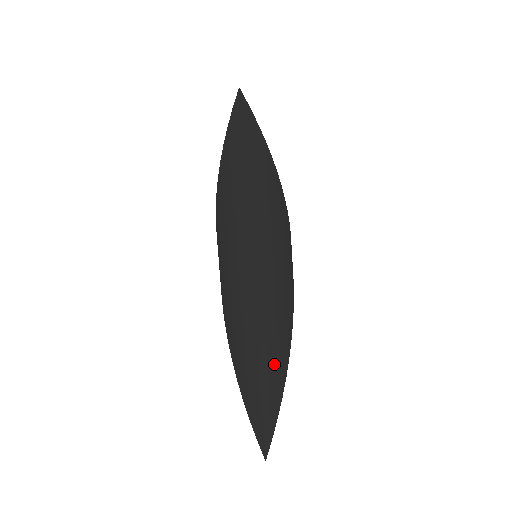
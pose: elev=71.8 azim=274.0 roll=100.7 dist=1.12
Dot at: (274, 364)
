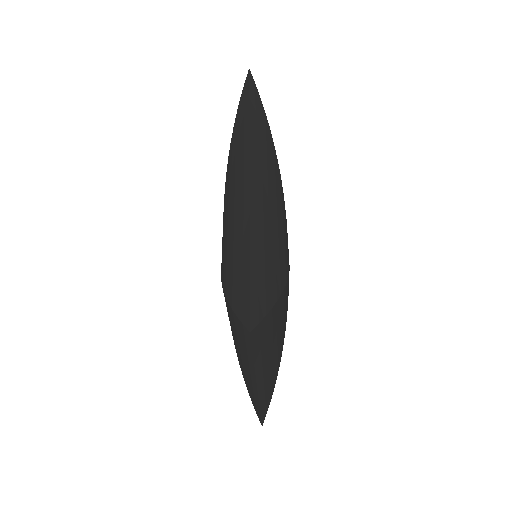
Dot at: (270, 389)
